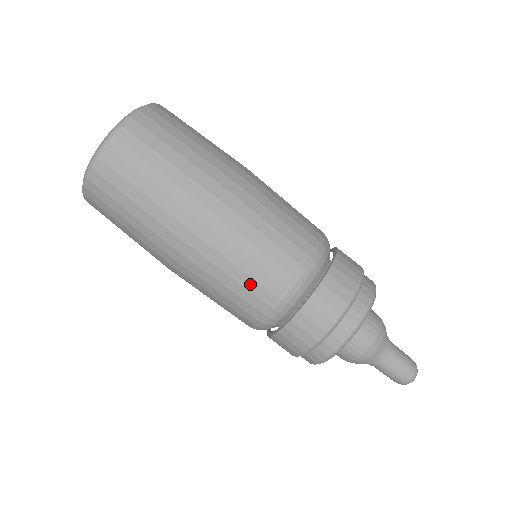
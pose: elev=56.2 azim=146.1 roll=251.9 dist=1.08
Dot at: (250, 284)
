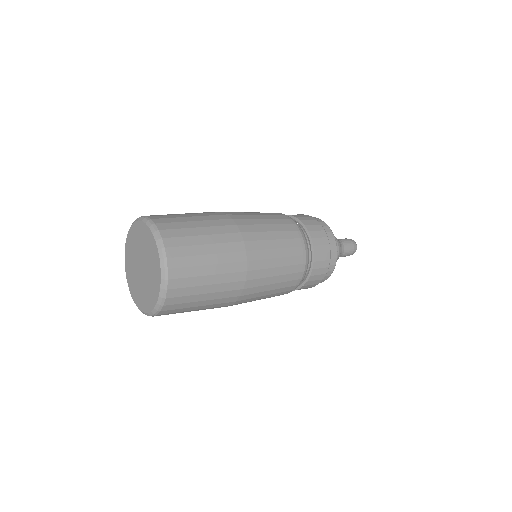
Dot at: (275, 295)
